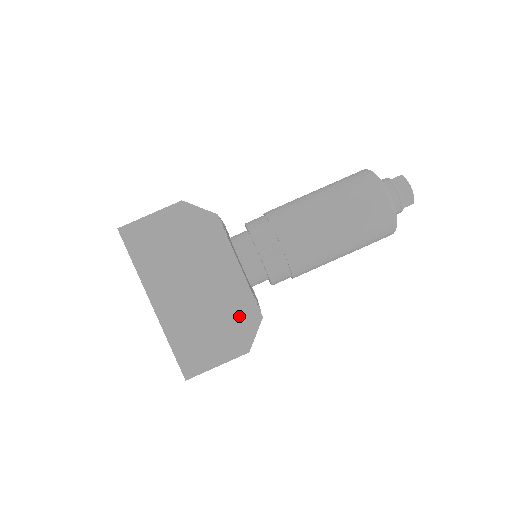
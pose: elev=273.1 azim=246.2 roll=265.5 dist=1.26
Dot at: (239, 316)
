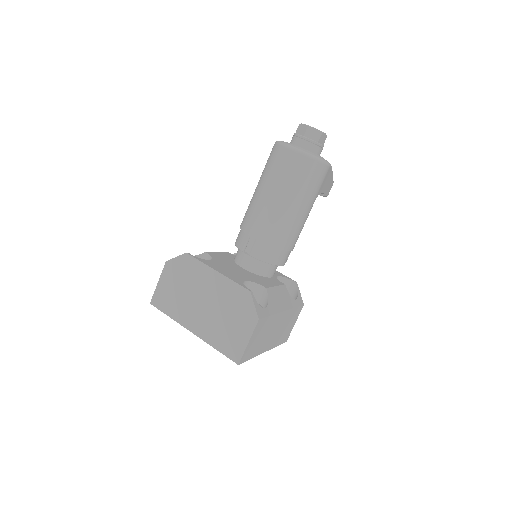
Dot at: (237, 302)
